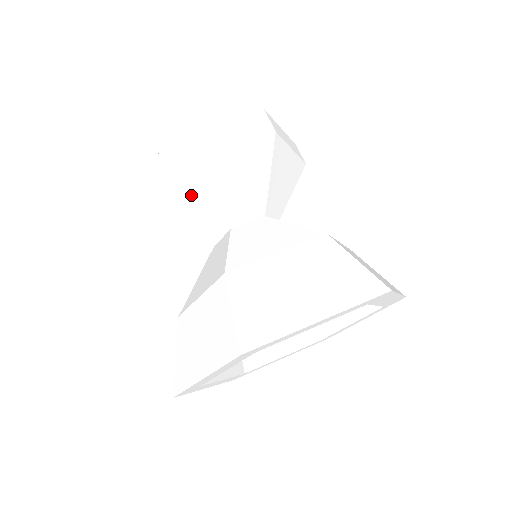
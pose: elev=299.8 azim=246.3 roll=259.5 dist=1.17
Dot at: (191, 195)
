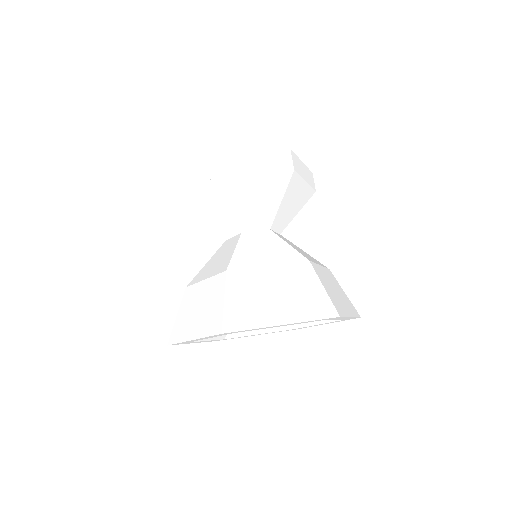
Dot at: (218, 201)
